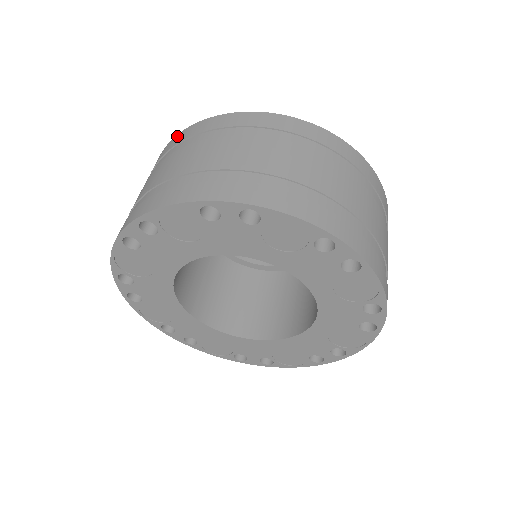
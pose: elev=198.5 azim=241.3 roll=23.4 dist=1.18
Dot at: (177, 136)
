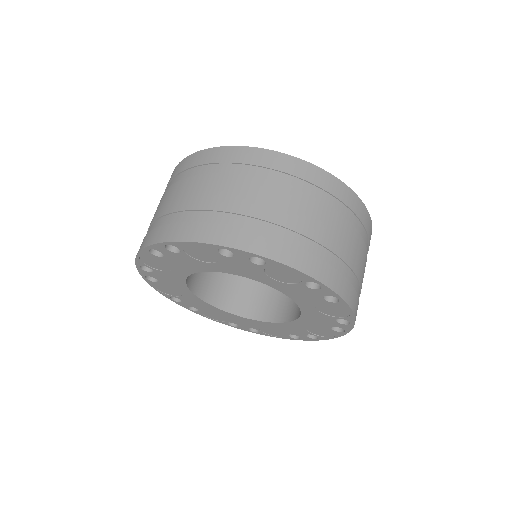
Dot at: occluded
